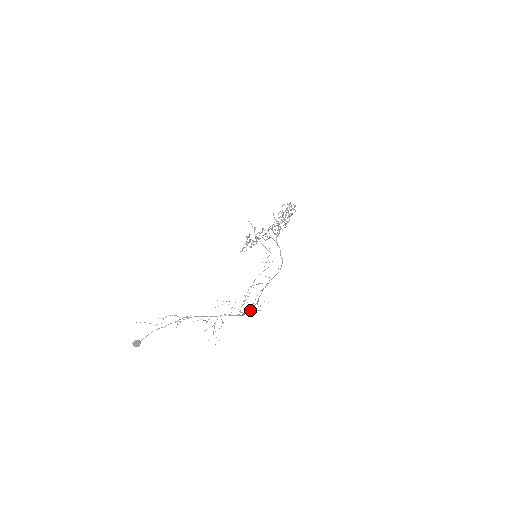
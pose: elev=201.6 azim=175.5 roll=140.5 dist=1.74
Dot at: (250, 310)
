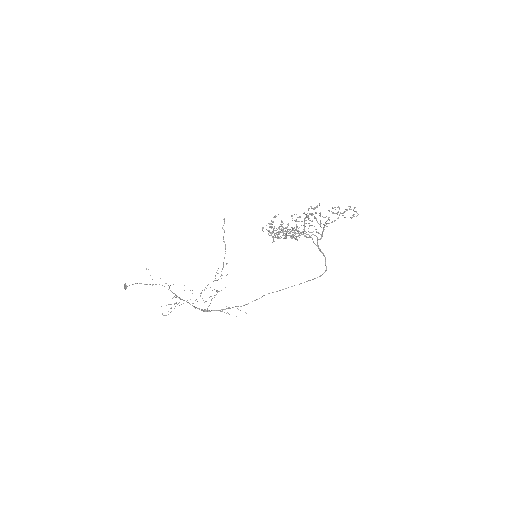
Dot at: occluded
